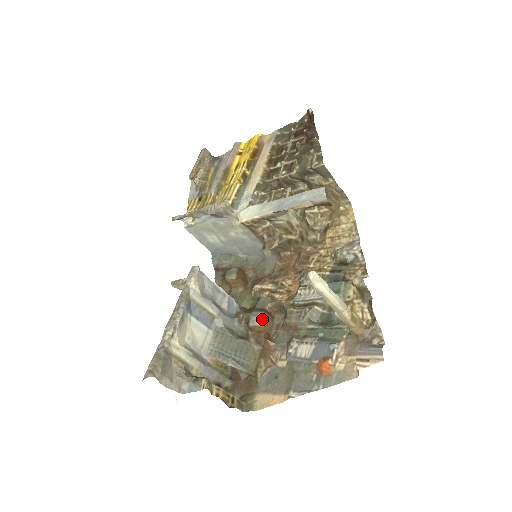
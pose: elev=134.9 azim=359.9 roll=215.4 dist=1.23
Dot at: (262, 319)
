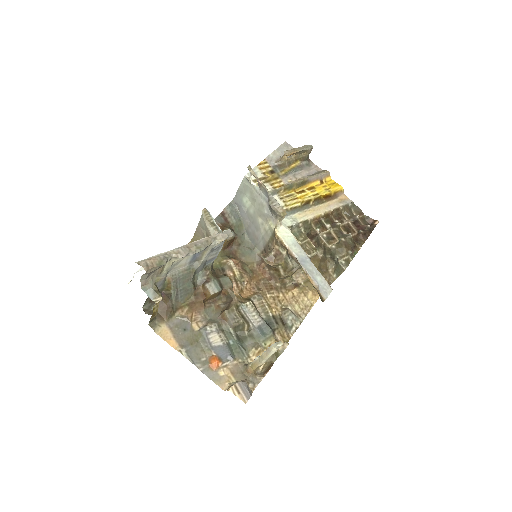
Dot at: (216, 292)
